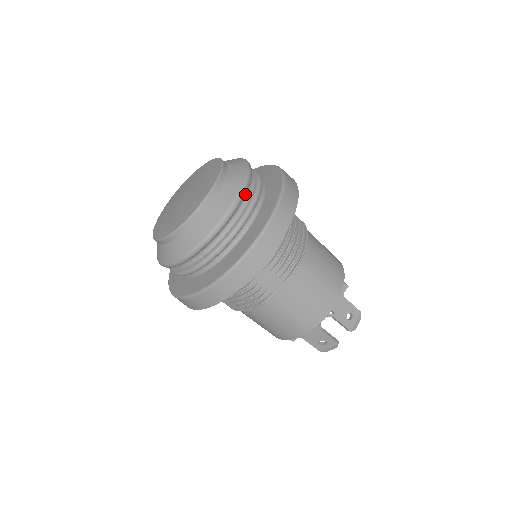
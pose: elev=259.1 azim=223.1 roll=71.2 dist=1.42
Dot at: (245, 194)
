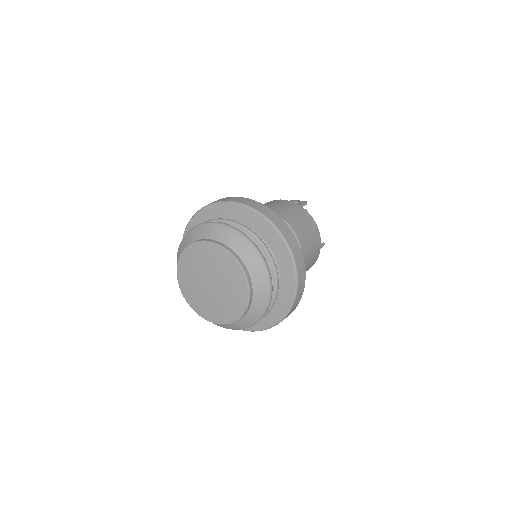
Dot at: occluded
